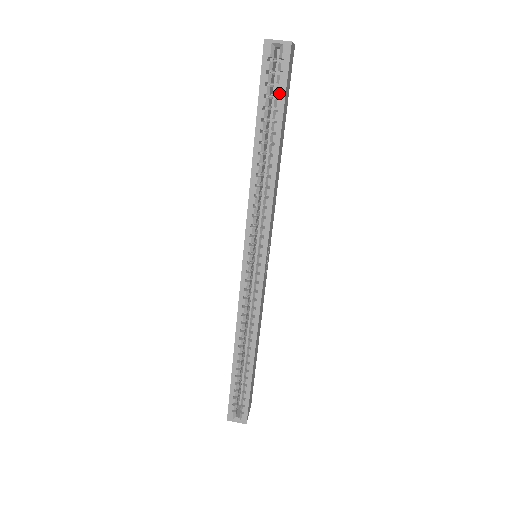
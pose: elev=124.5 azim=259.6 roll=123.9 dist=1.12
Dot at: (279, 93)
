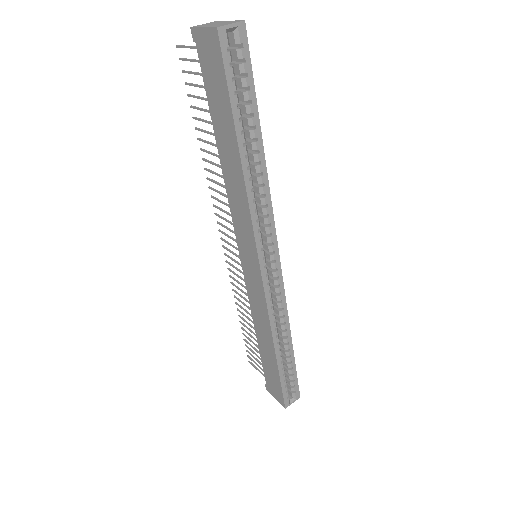
Dot at: (248, 83)
